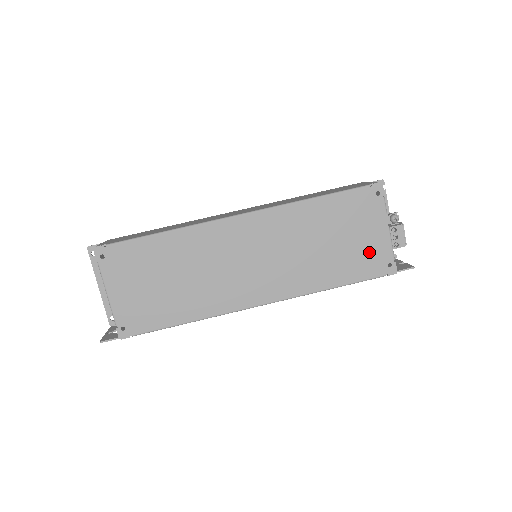
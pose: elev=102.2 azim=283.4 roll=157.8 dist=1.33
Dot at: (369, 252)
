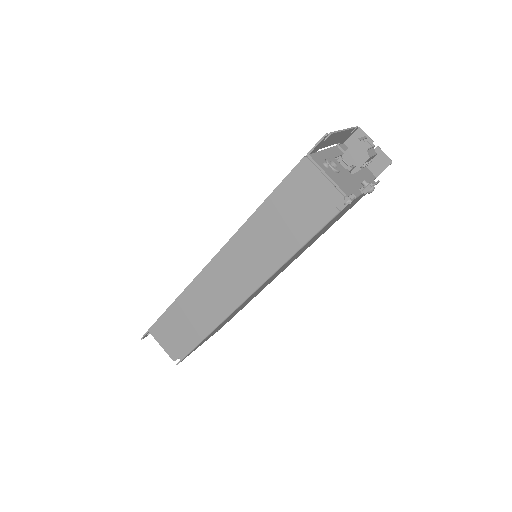
Dot at: (353, 204)
